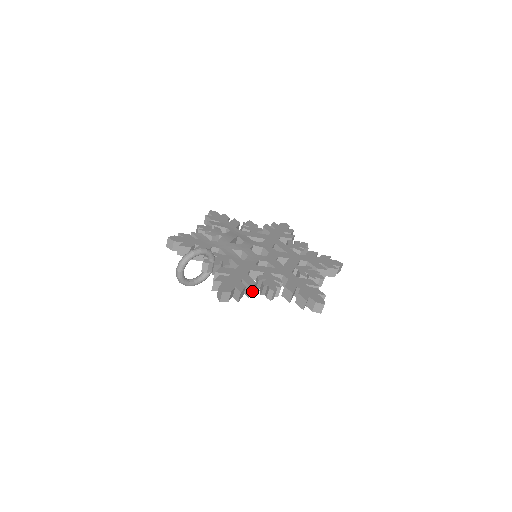
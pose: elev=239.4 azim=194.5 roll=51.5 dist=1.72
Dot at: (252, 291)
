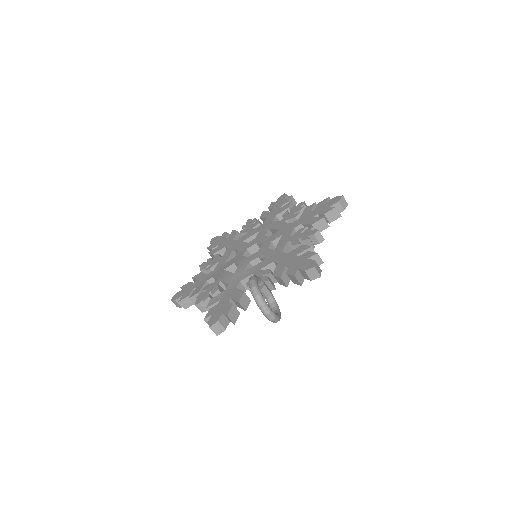
Dot at: occluded
